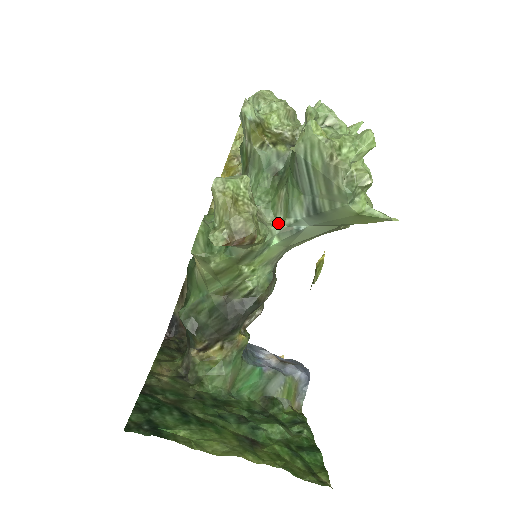
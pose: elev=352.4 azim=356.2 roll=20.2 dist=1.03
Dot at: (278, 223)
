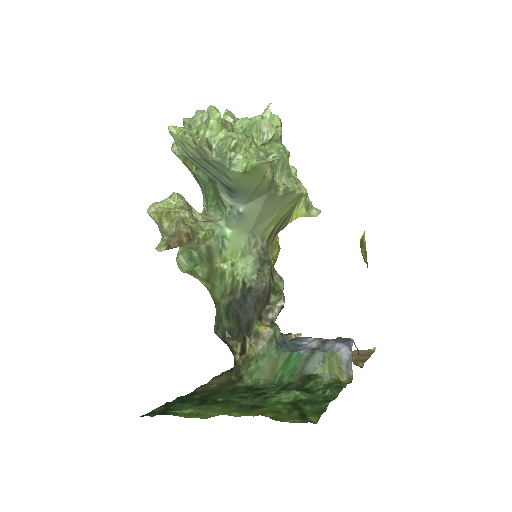
Dot at: (225, 216)
